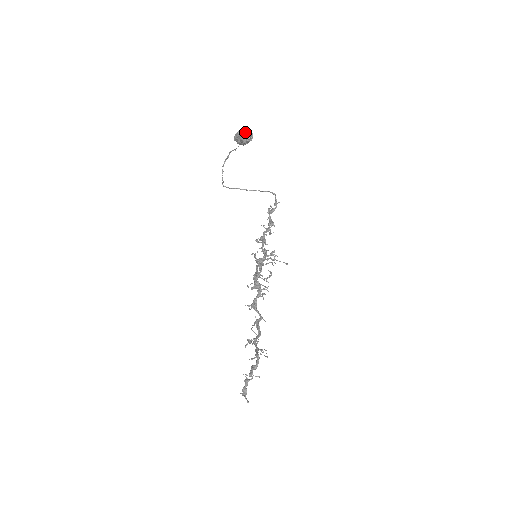
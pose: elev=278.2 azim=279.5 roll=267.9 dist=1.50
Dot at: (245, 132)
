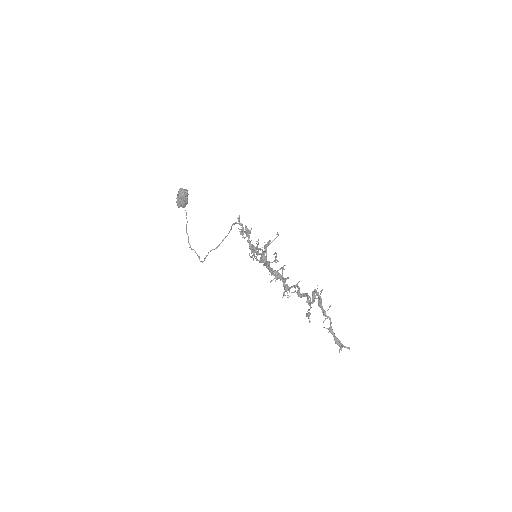
Dot at: (180, 191)
